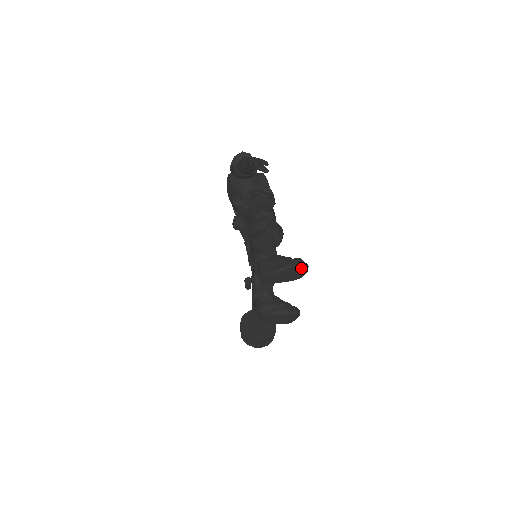
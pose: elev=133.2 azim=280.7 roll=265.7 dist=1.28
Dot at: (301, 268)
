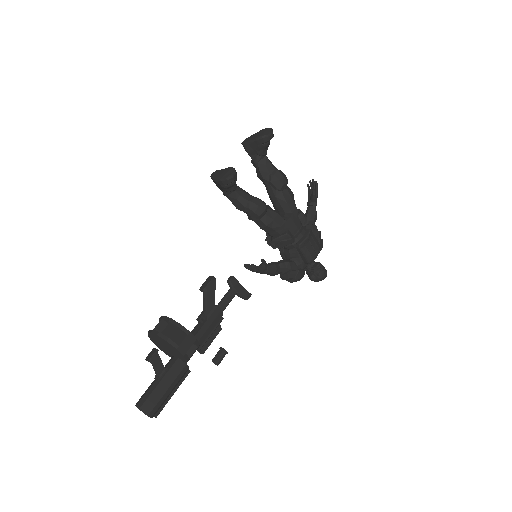
Dot at: (268, 130)
